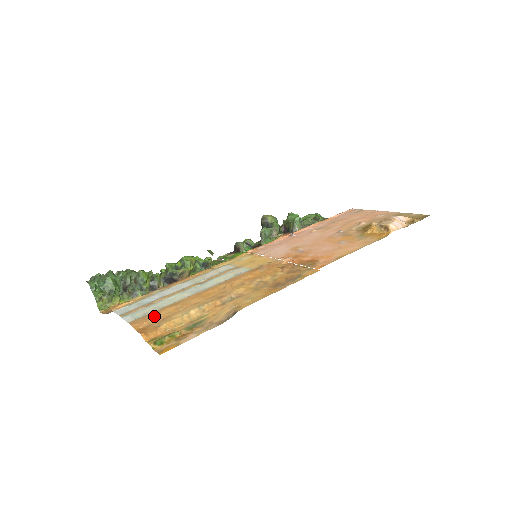
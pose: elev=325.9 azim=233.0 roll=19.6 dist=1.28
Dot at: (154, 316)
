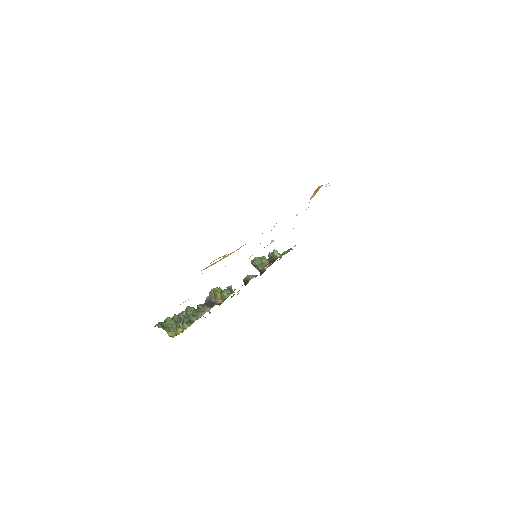
Dot at: occluded
